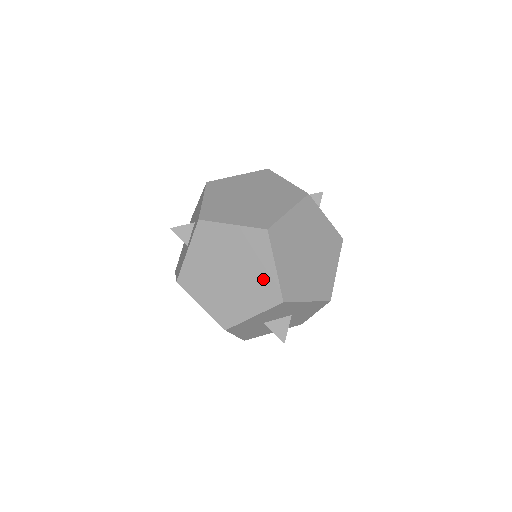
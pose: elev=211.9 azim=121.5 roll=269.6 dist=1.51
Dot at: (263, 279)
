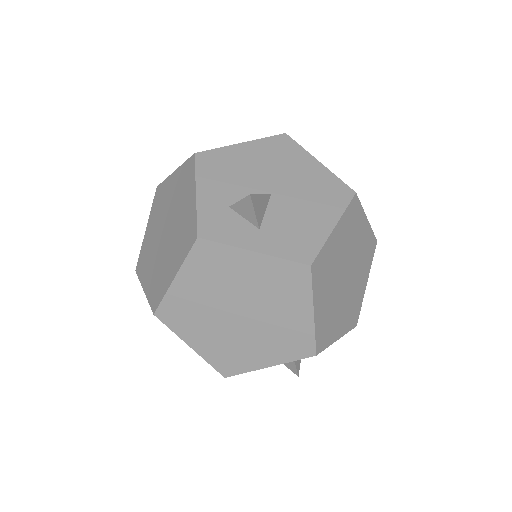
Dot at: occluded
